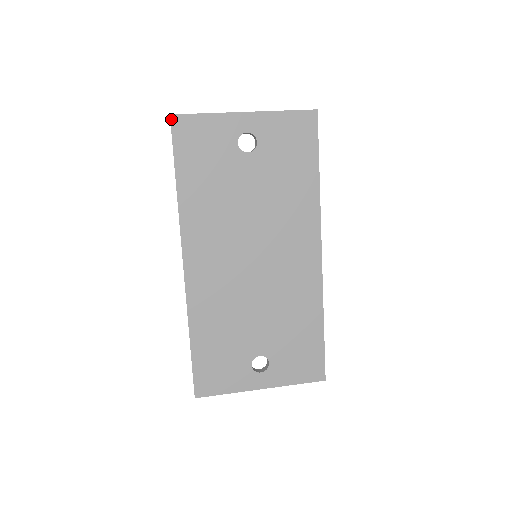
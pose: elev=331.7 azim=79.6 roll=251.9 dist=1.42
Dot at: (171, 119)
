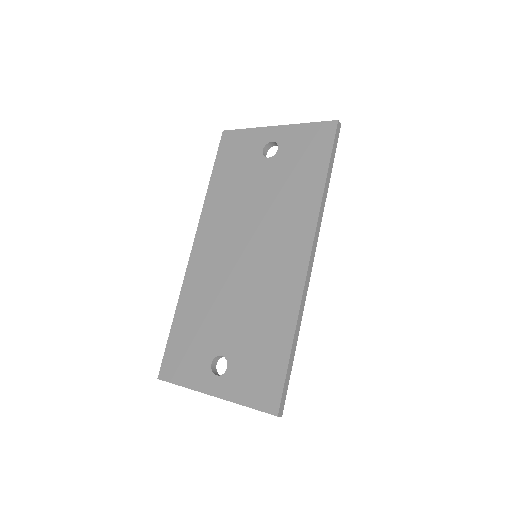
Dot at: (223, 134)
